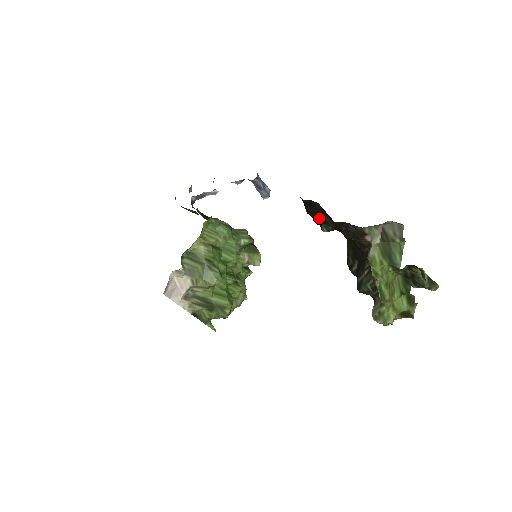
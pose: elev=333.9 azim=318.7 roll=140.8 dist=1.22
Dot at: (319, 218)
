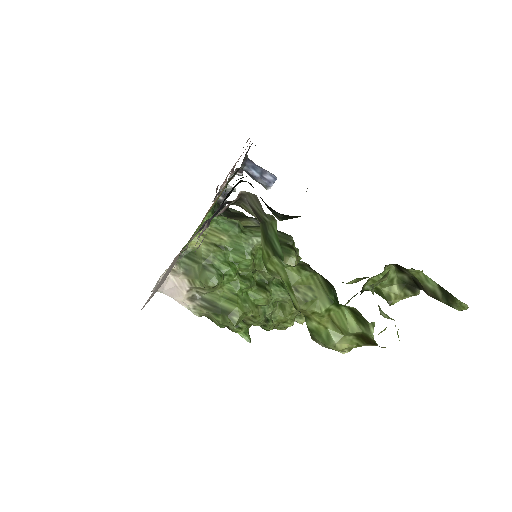
Dot at: occluded
